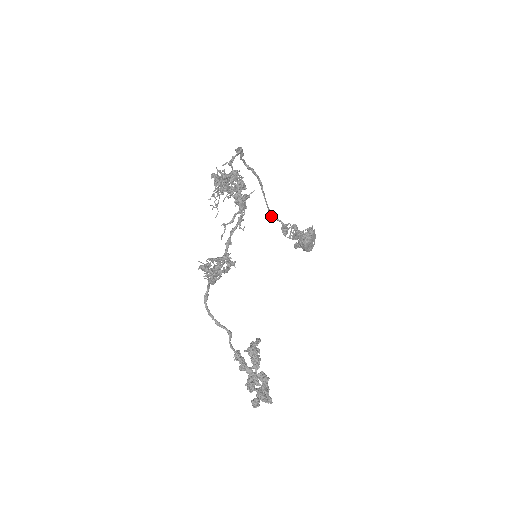
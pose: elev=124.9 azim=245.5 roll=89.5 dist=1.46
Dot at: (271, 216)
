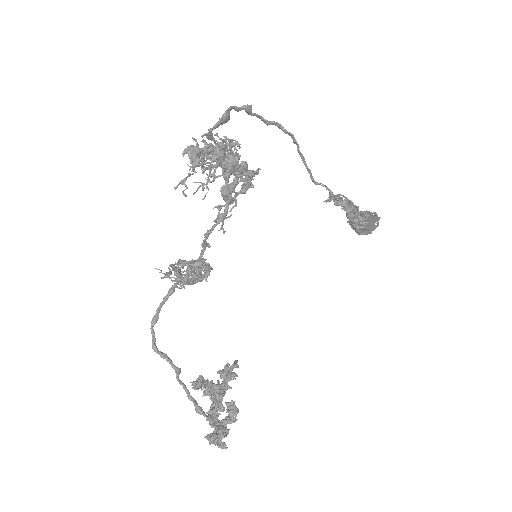
Dot at: (315, 181)
